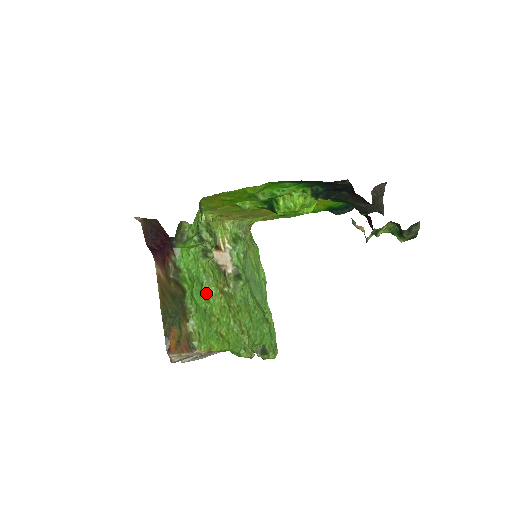
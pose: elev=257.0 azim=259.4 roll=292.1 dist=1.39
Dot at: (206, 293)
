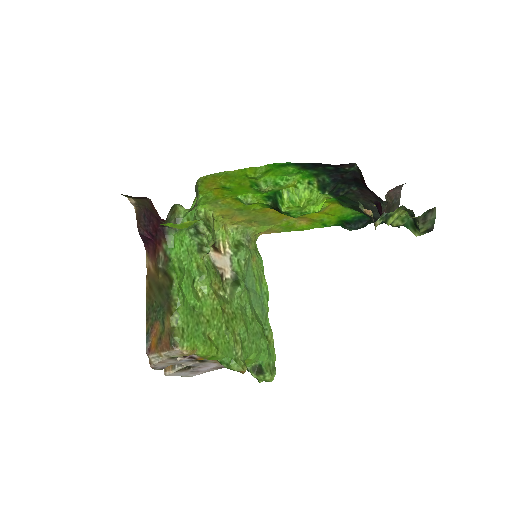
Dot at: (197, 291)
